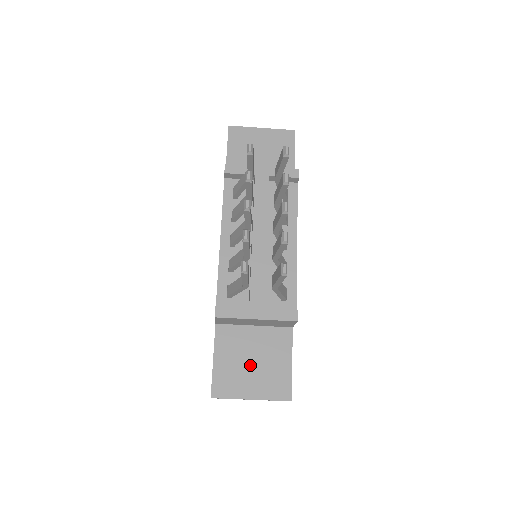
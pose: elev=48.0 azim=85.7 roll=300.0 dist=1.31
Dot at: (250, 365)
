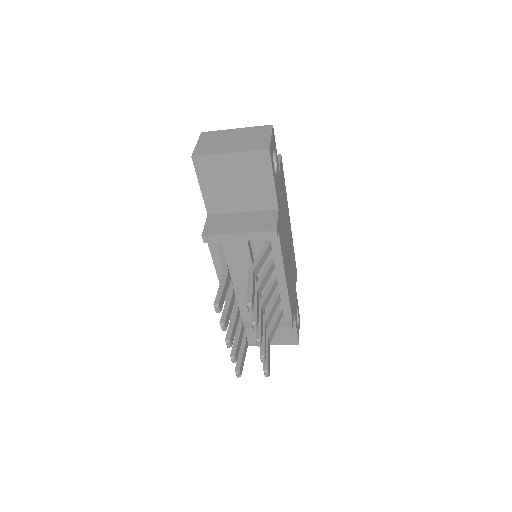
Dot at: occluded
